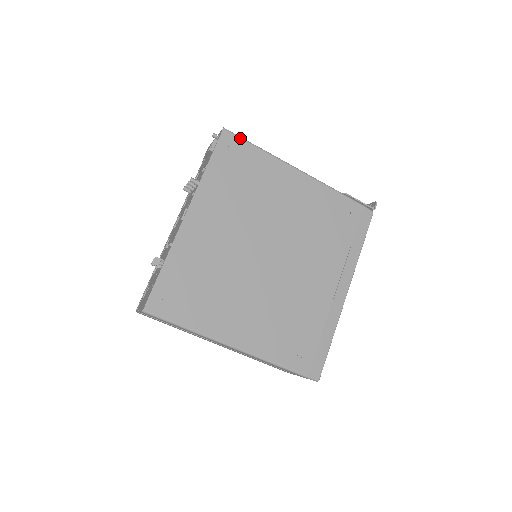
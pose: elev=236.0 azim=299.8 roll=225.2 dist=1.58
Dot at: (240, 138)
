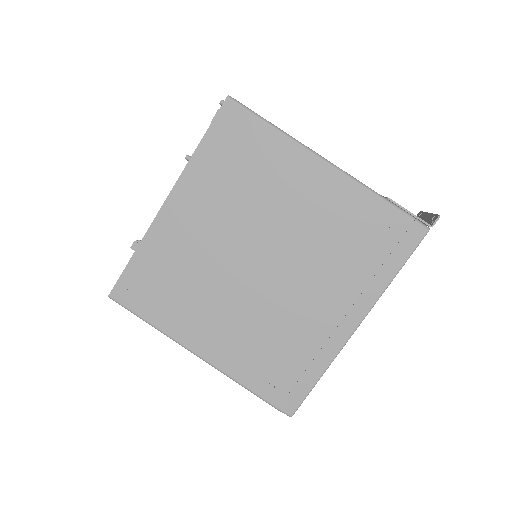
Dot at: (247, 111)
